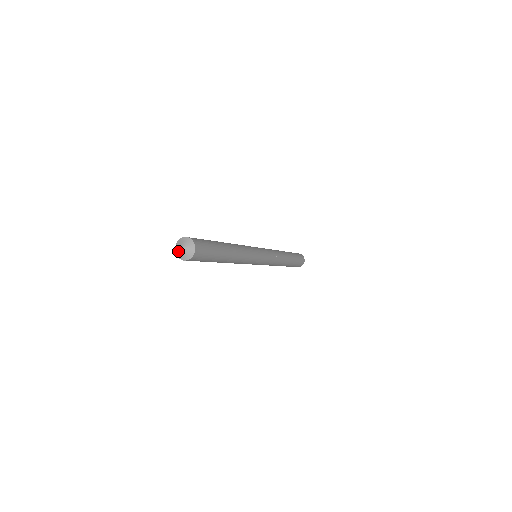
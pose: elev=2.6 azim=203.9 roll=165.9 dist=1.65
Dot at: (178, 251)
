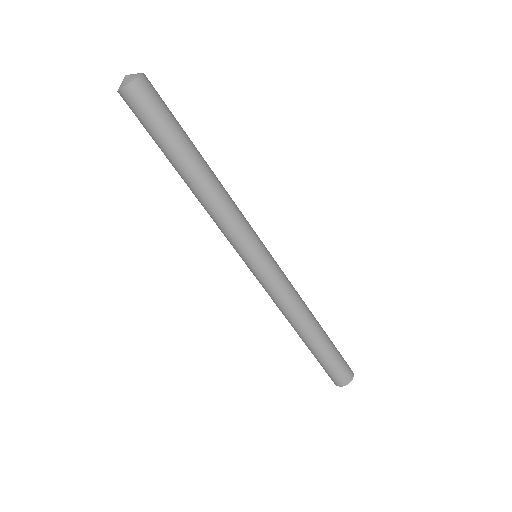
Dot at: (121, 84)
